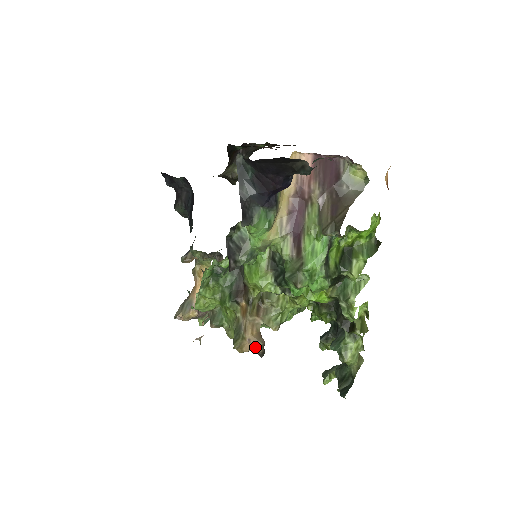
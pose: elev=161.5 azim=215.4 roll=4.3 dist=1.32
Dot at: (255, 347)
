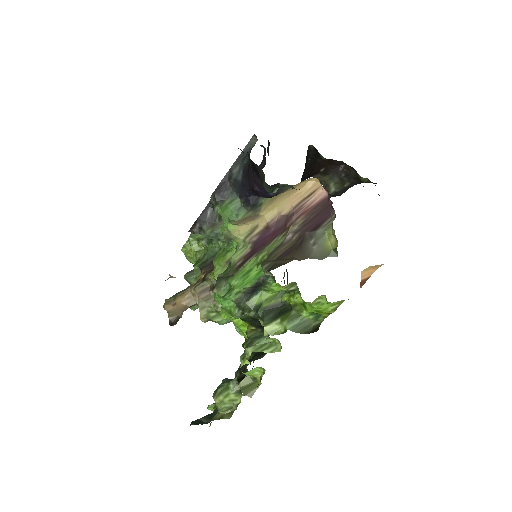
Dot at: (171, 312)
